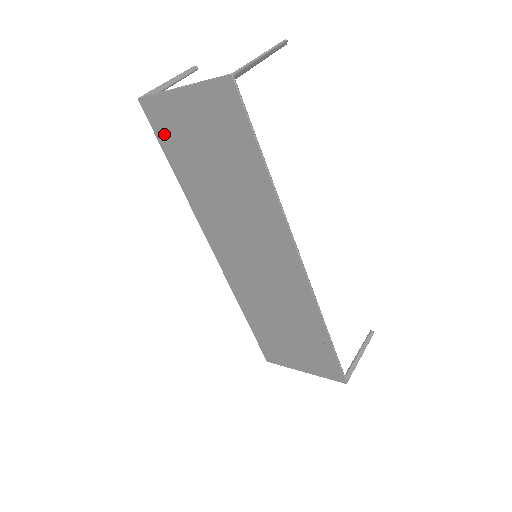
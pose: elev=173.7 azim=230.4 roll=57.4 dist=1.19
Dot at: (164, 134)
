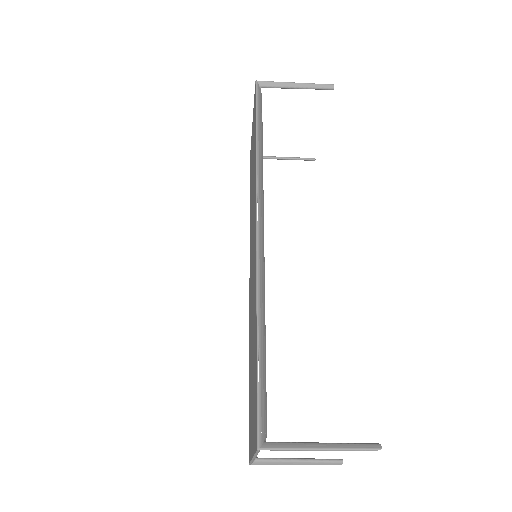
Dot at: (250, 172)
